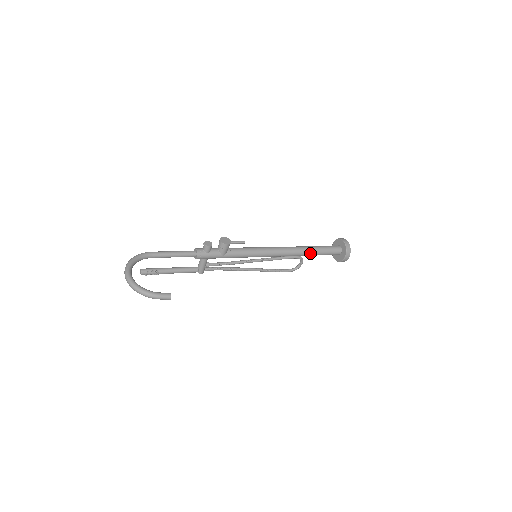
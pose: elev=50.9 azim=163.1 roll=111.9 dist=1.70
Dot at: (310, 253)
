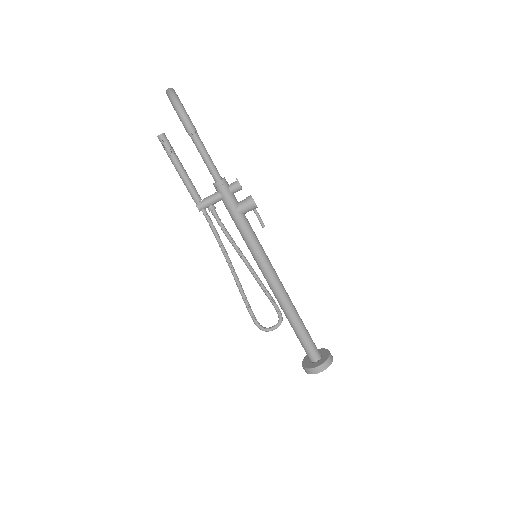
Dot at: (296, 320)
